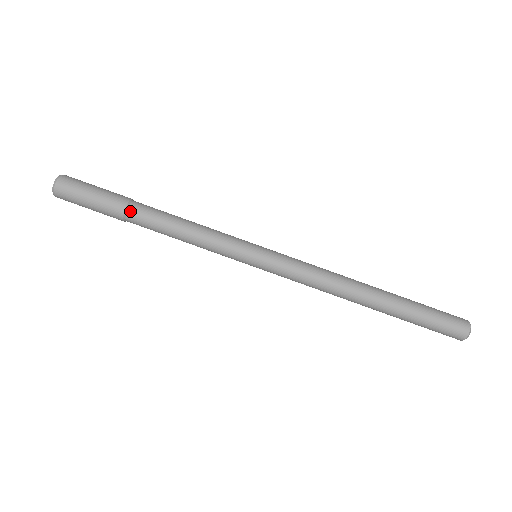
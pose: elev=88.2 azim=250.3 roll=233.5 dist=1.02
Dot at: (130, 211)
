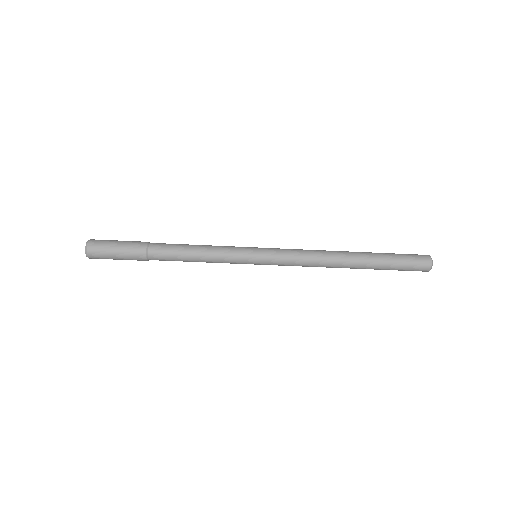
Dot at: occluded
